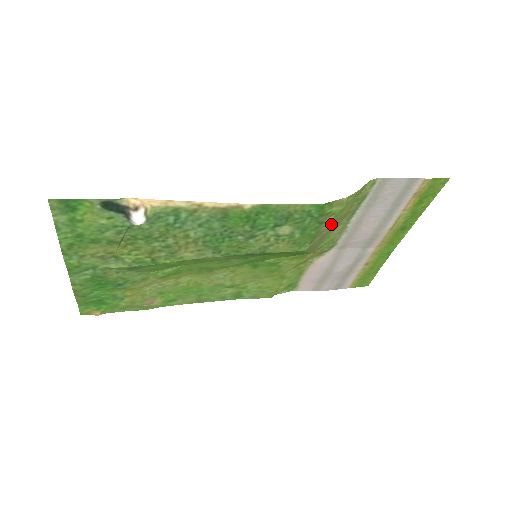
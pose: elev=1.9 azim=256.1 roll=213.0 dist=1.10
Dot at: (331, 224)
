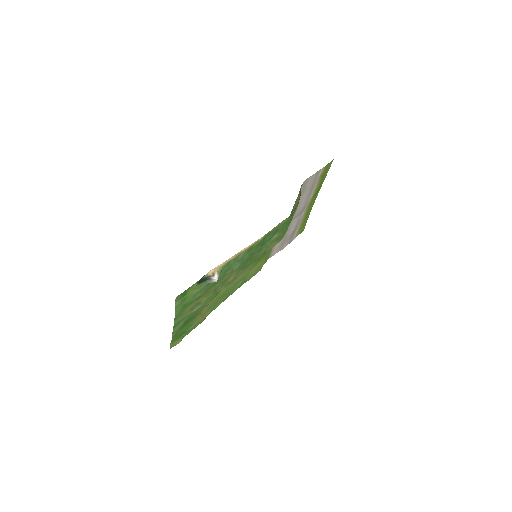
Dot at: occluded
